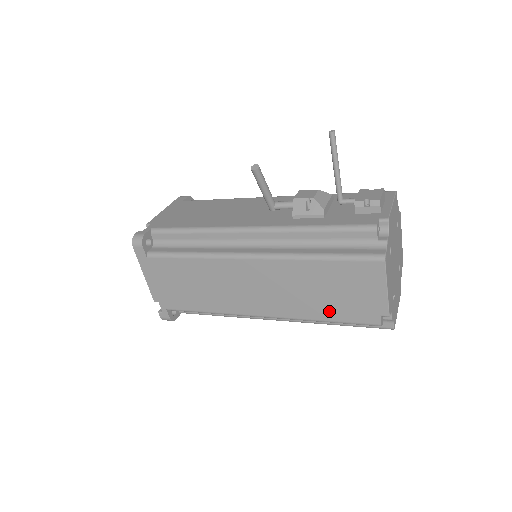
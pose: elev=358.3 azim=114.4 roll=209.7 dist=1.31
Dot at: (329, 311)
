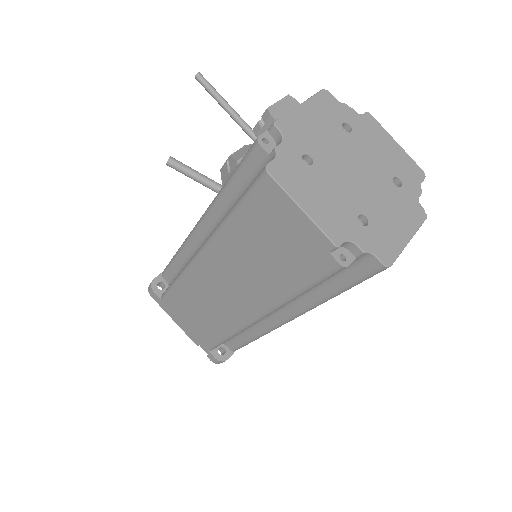
Dot at: (288, 277)
